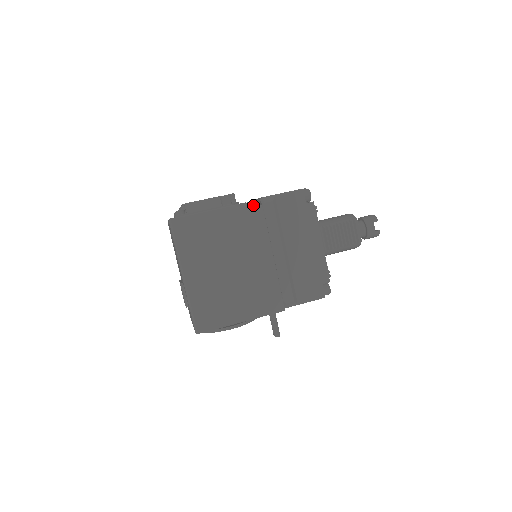
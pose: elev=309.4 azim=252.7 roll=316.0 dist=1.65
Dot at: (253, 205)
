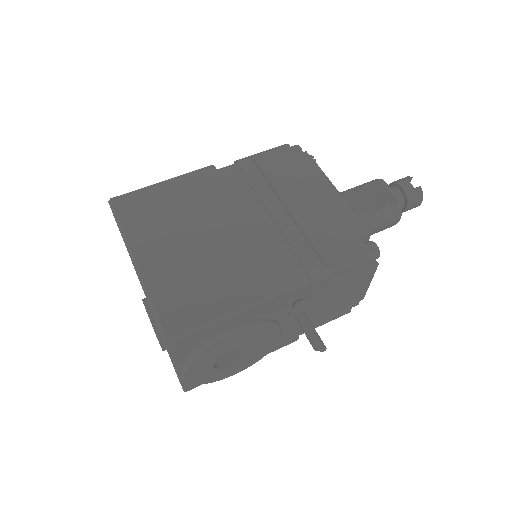
Dot at: occluded
